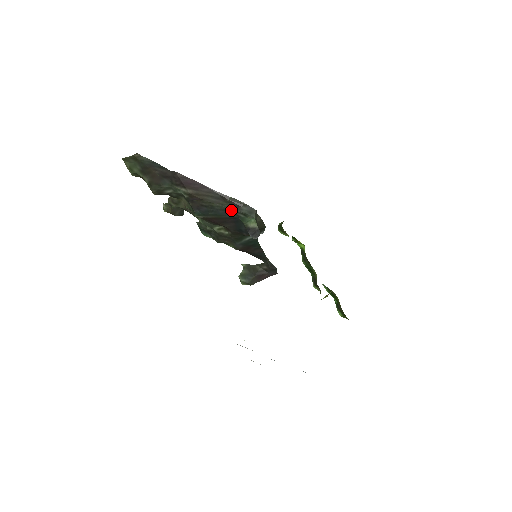
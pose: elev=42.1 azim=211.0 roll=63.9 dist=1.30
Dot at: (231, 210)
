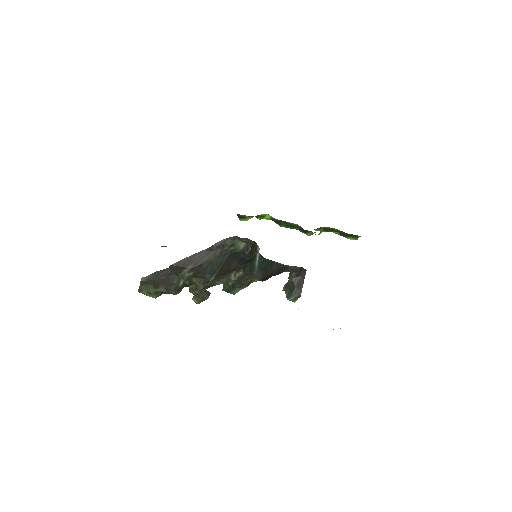
Dot at: (223, 252)
